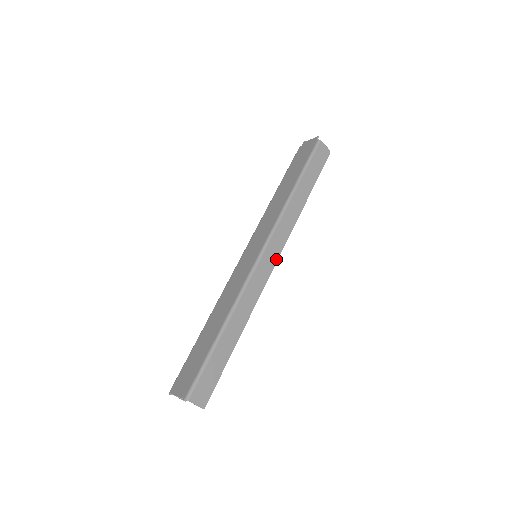
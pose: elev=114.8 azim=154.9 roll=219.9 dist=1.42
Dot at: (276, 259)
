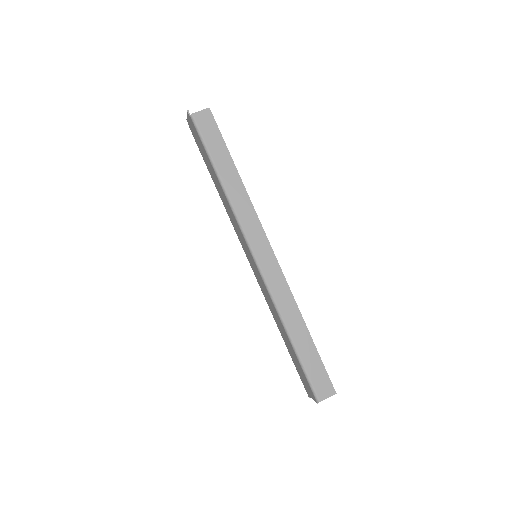
Dot at: (269, 247)
